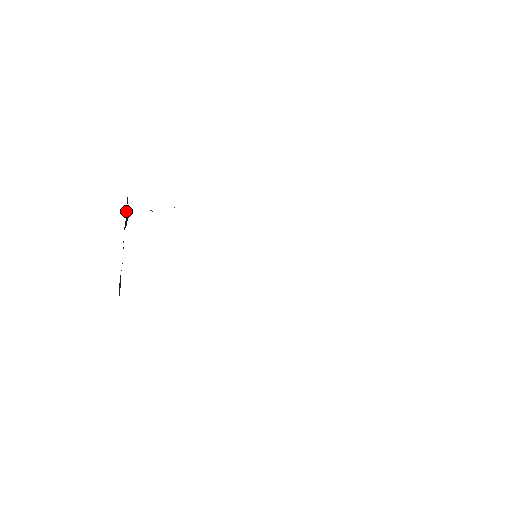
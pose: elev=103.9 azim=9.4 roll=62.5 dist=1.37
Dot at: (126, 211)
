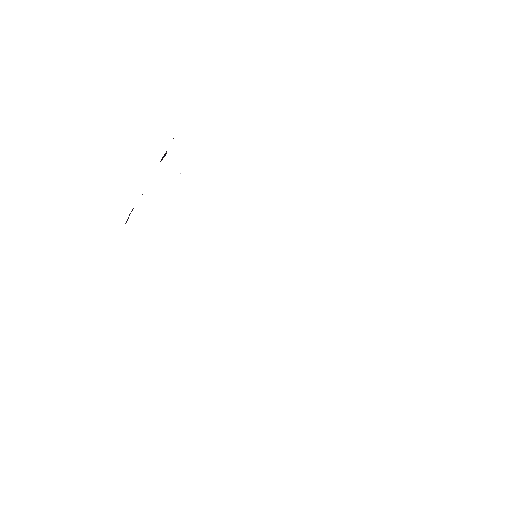
Dot at: occluded
